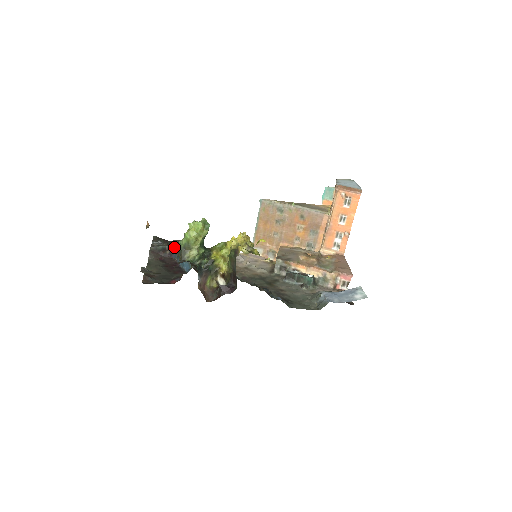
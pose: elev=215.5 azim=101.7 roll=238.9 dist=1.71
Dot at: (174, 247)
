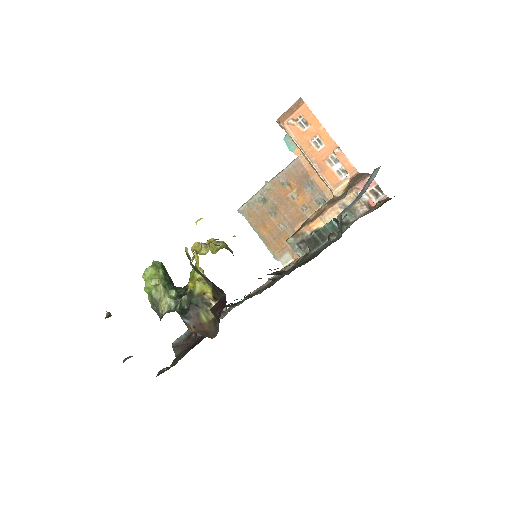
Dot at: occluded
